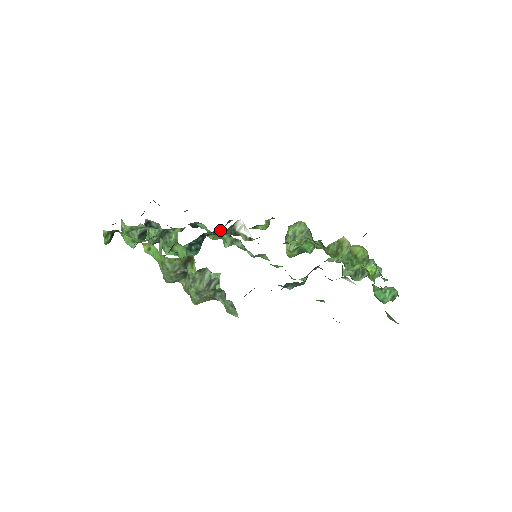
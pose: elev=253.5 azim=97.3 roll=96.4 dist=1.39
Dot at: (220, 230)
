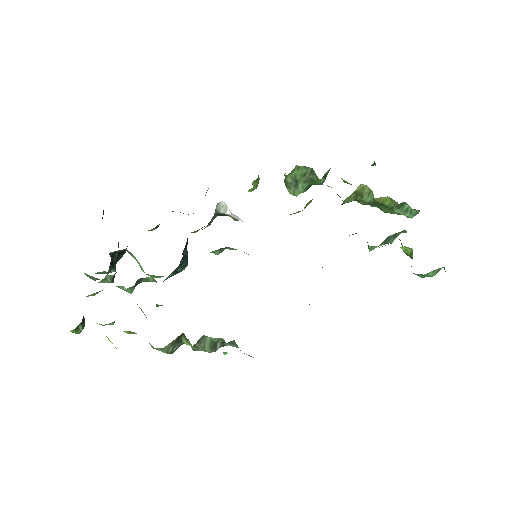
Dot at: occluded
